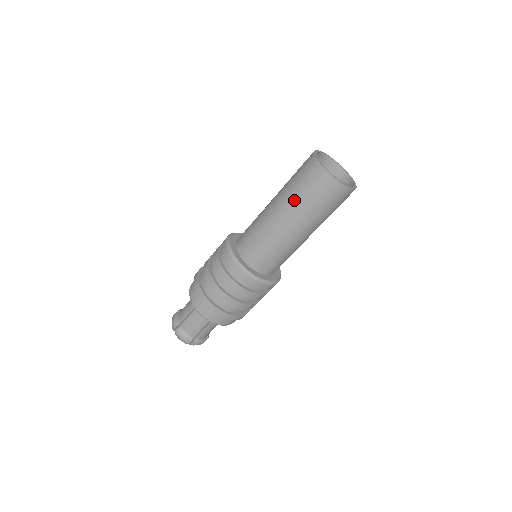
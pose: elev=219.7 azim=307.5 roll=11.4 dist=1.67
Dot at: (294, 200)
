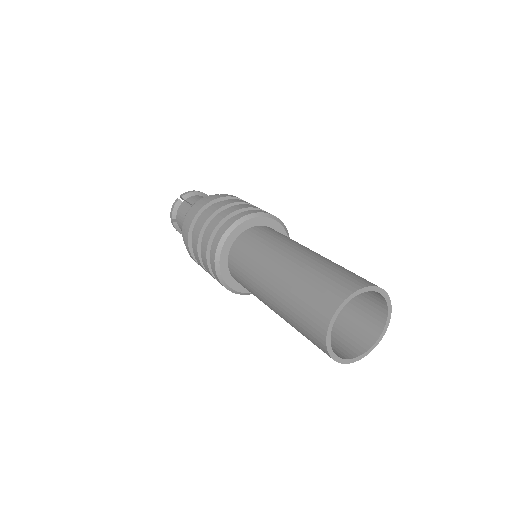
Dot at: (287, 315)
